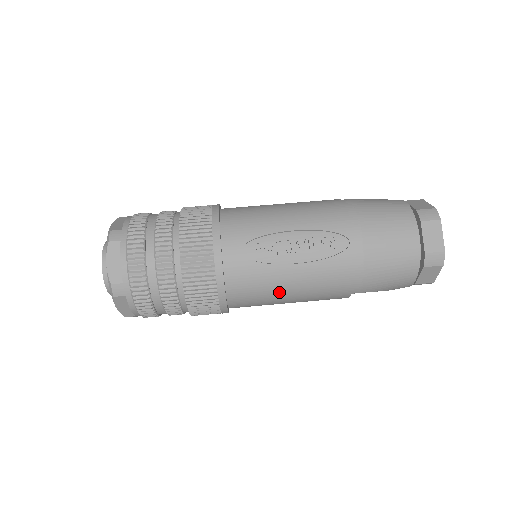
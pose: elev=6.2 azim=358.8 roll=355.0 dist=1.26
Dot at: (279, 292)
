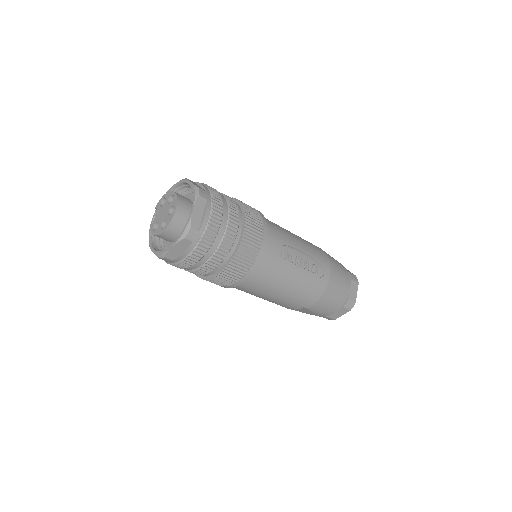
Dot at: (275, 287)
